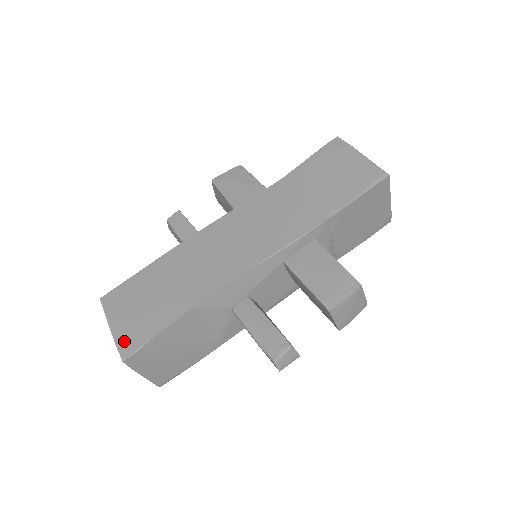
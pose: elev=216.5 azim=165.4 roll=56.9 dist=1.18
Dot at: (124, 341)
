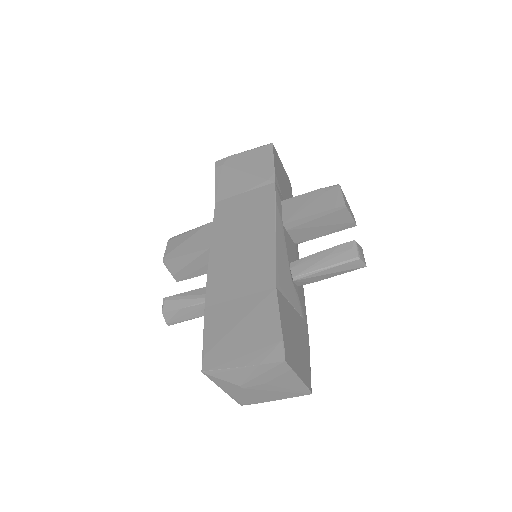
Dot at: (265, 354)
